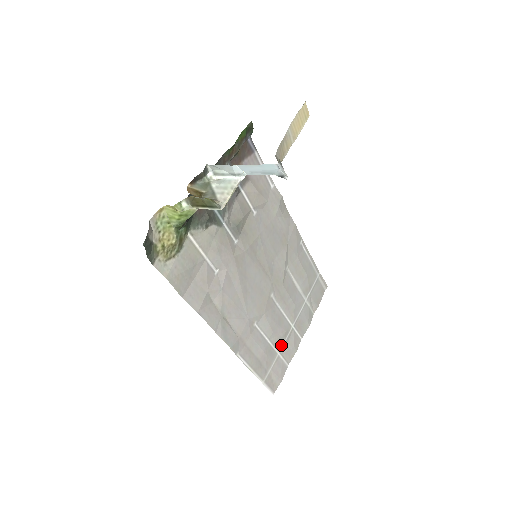
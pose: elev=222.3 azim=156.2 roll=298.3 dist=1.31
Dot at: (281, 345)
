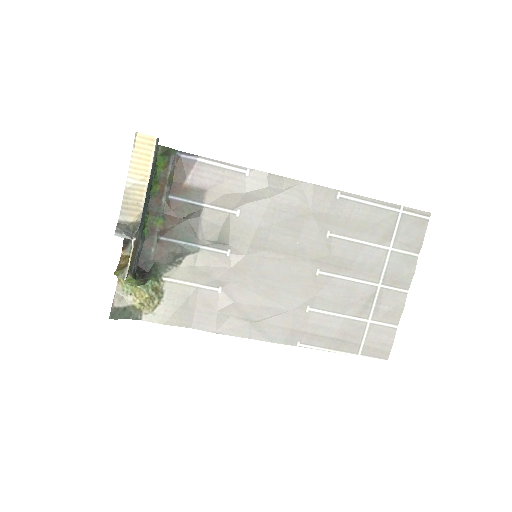
Dot at: (370, 312)
